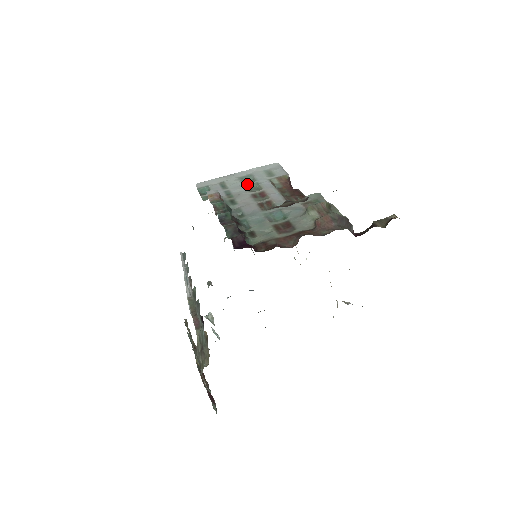
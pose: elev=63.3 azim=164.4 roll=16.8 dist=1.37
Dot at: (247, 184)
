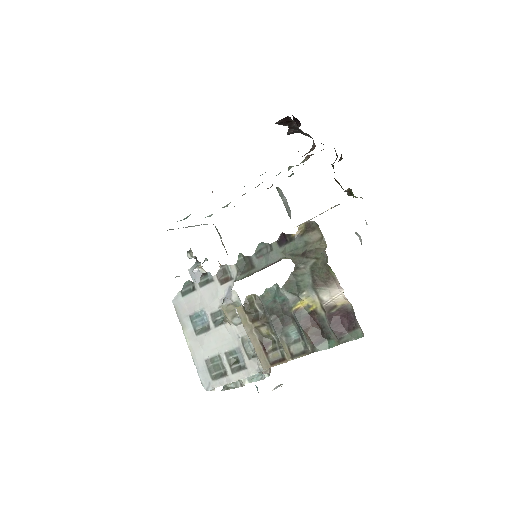
Dot at: occluded
